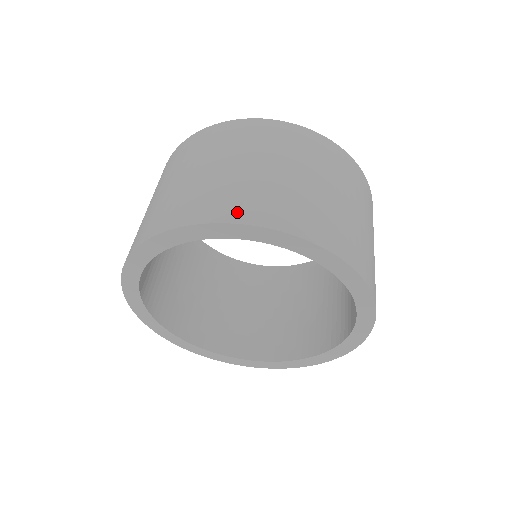
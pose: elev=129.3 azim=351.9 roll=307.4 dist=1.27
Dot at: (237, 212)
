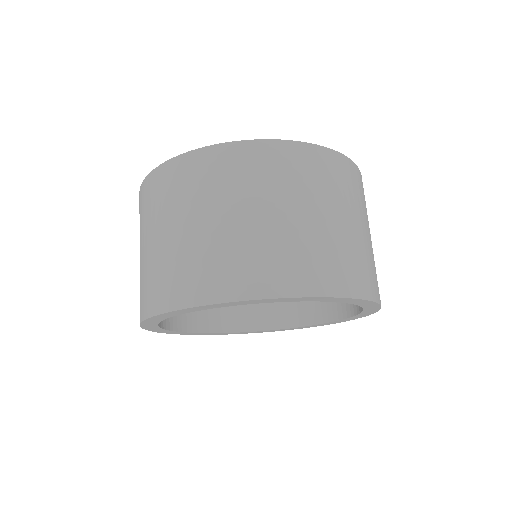
Dot at: (371, 288)
